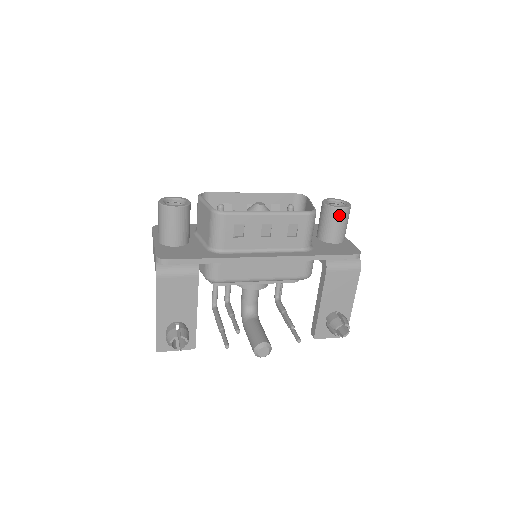
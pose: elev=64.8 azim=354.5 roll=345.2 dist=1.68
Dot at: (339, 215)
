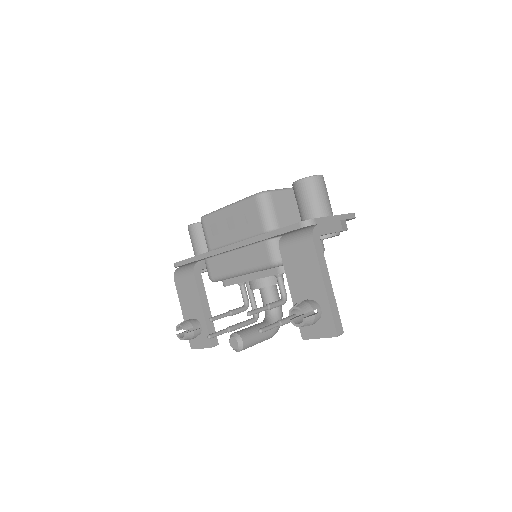
Dot at: (298, 189)
